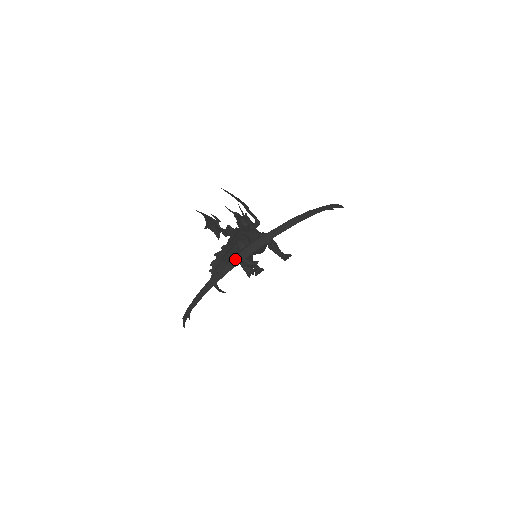
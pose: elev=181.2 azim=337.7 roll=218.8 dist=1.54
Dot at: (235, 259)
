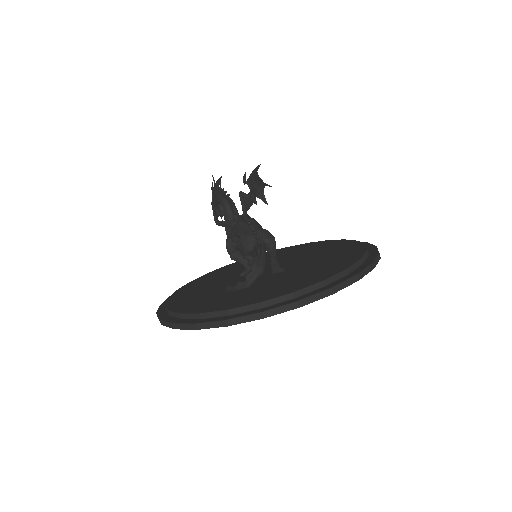
Dot at: (347, 279)
